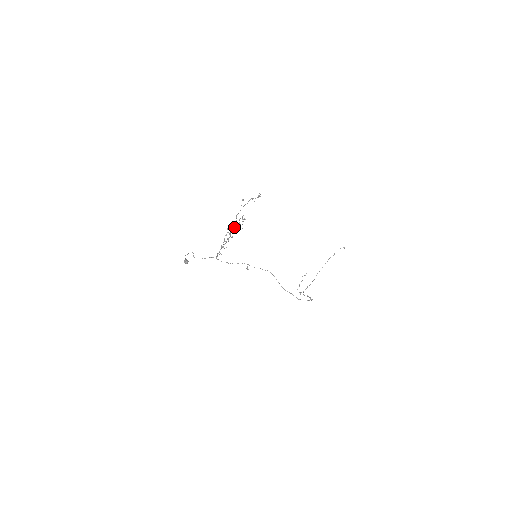
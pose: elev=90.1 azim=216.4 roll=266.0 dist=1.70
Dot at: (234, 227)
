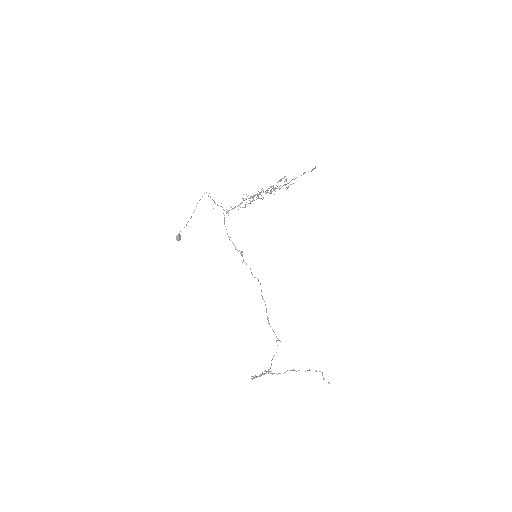
Dot at: occluded
